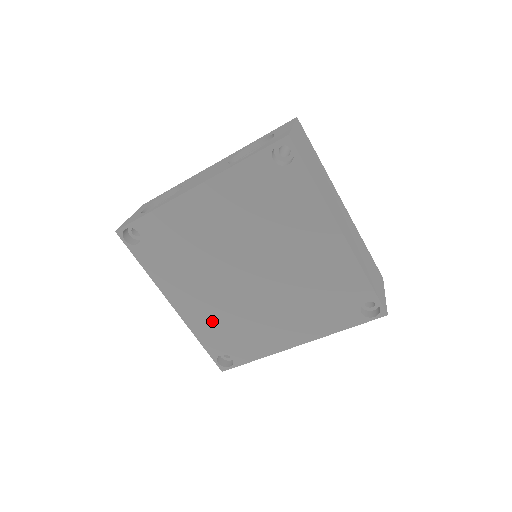
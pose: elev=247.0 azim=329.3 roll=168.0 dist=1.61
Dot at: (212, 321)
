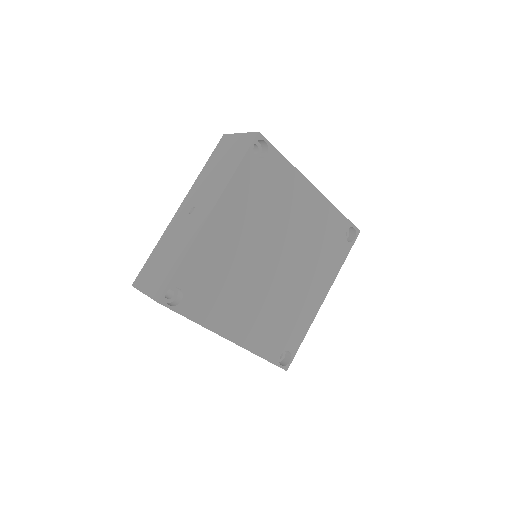
Dot at: (214, 258)
